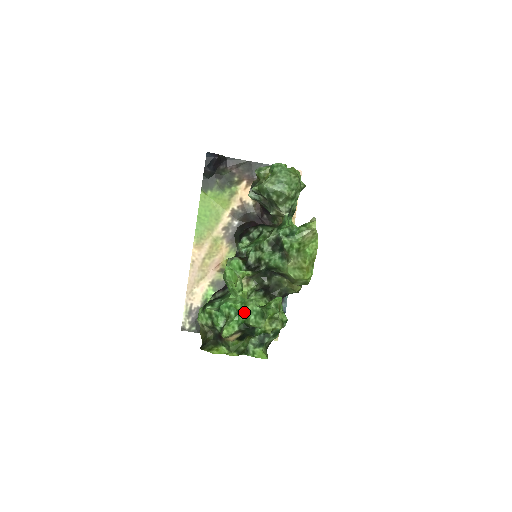
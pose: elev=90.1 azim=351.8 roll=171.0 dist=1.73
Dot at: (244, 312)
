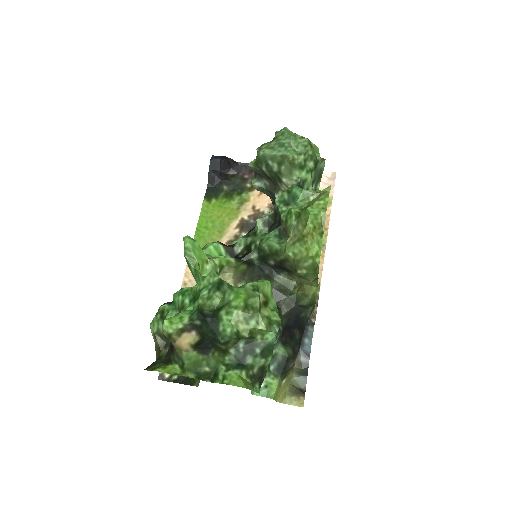
Dot at: (198, 291)
